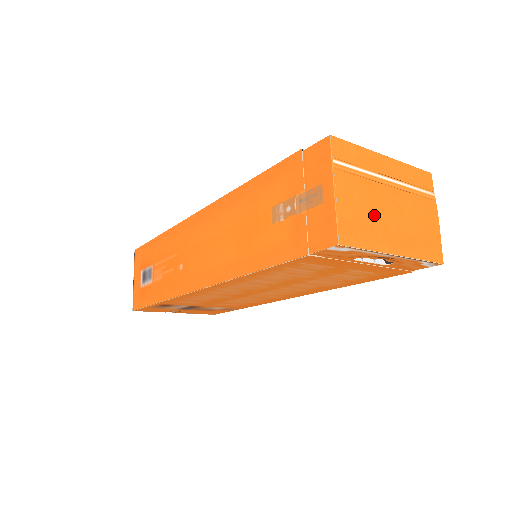
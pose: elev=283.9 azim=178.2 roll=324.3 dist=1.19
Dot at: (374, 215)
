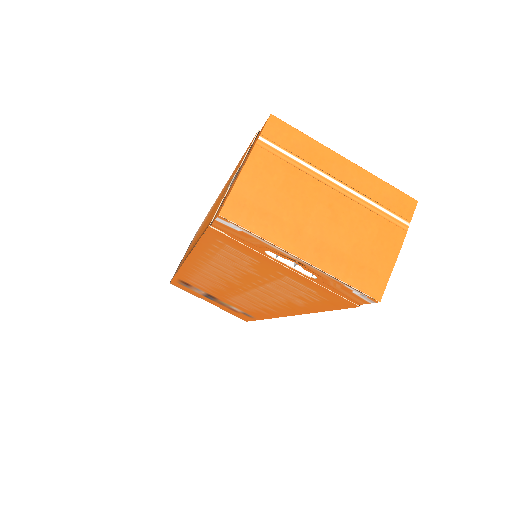
Dot at: (289, 207)
